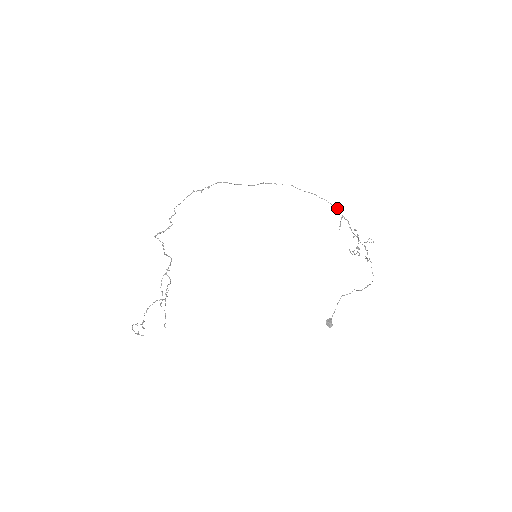
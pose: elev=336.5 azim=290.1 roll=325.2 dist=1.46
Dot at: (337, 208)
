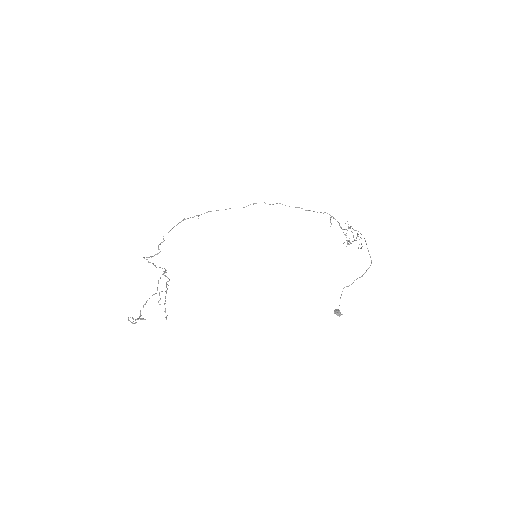
Dot at: (325, 212)
